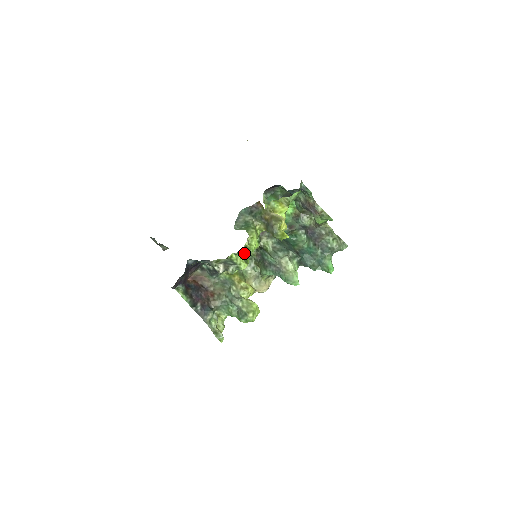
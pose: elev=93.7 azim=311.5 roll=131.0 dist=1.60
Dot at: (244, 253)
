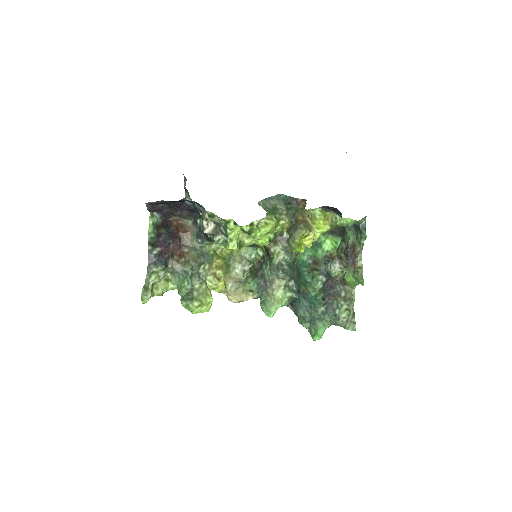
Dot at: (244, 228)
